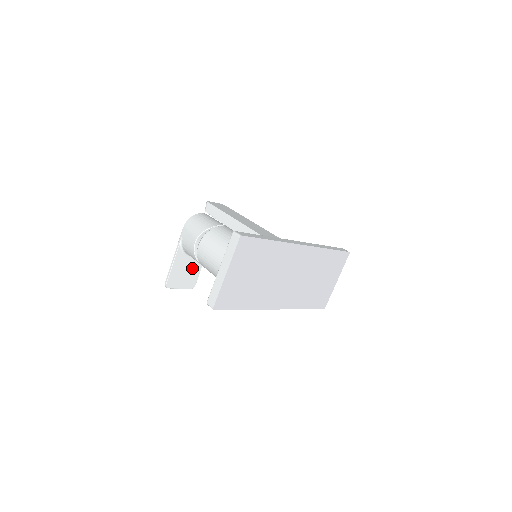
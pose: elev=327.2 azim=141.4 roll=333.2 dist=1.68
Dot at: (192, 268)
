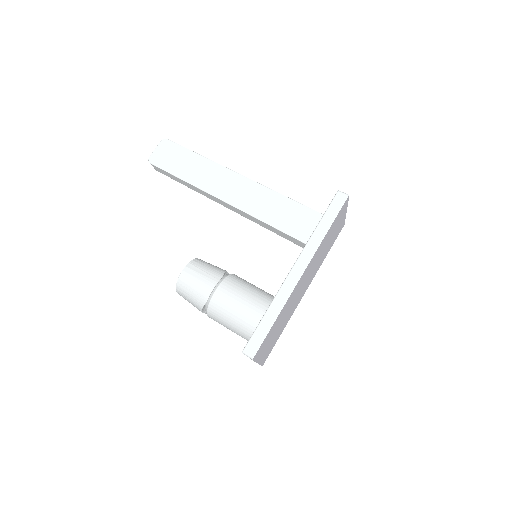
Dot at: occluded
